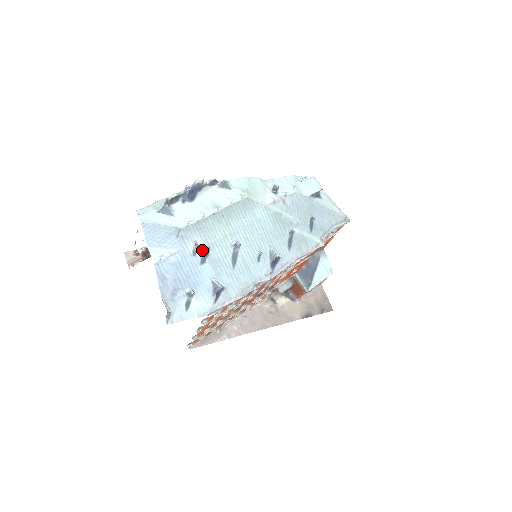
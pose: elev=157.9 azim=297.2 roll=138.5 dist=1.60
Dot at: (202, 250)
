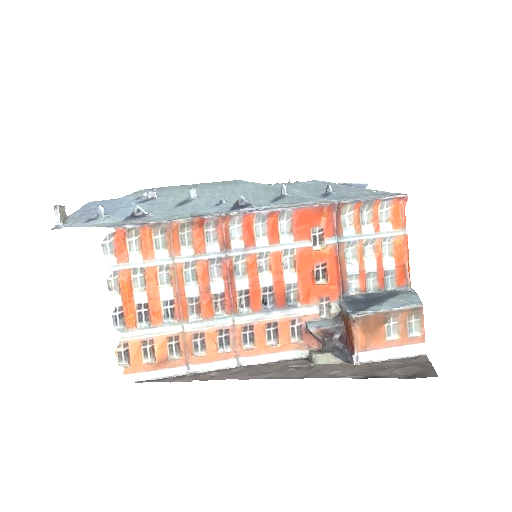
Dot at: (149, 197)
